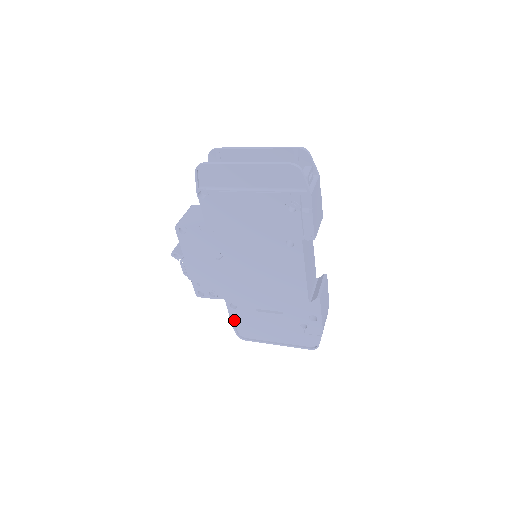
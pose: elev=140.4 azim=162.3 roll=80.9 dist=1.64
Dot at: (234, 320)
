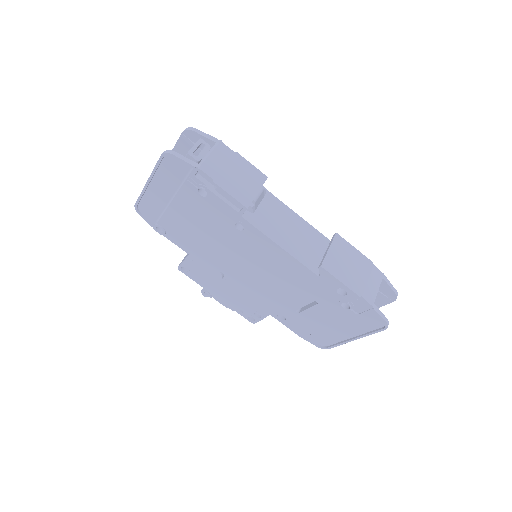
Dot at: (298, 332)
